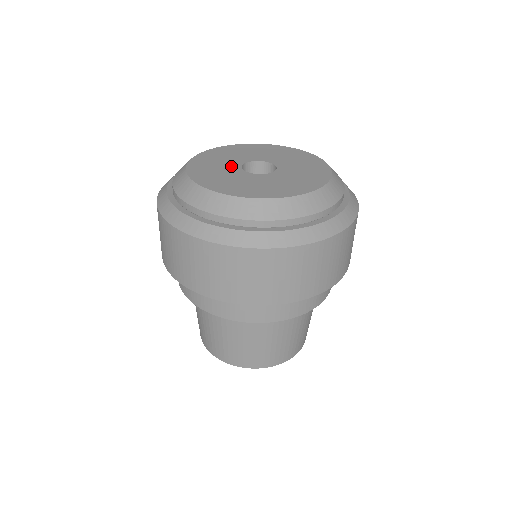
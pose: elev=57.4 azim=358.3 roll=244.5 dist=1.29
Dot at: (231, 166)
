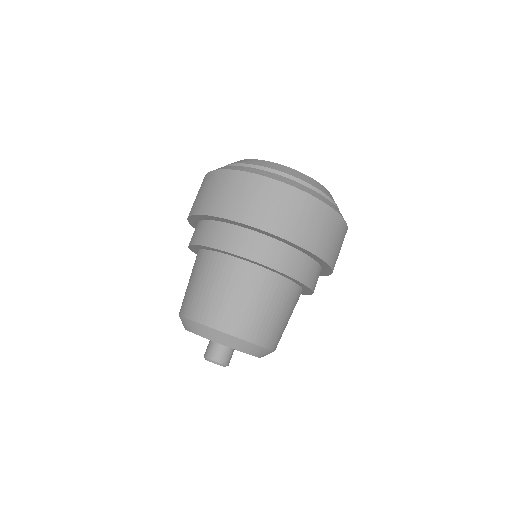
Dot at: occluded
